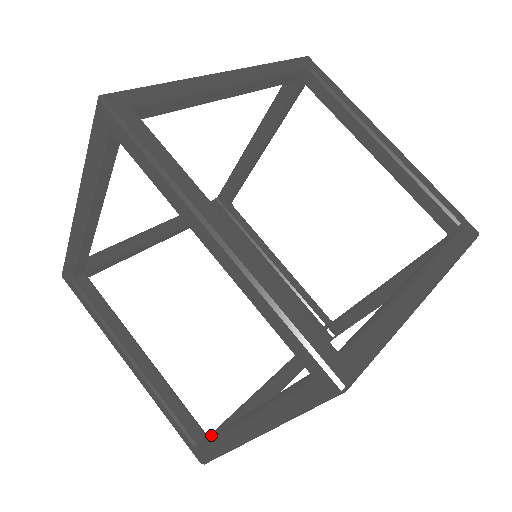
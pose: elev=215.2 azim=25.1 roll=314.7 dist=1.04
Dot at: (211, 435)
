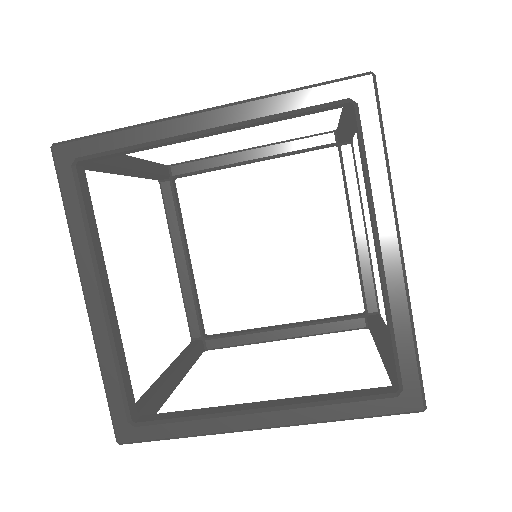
Dot at: (139, 413)
